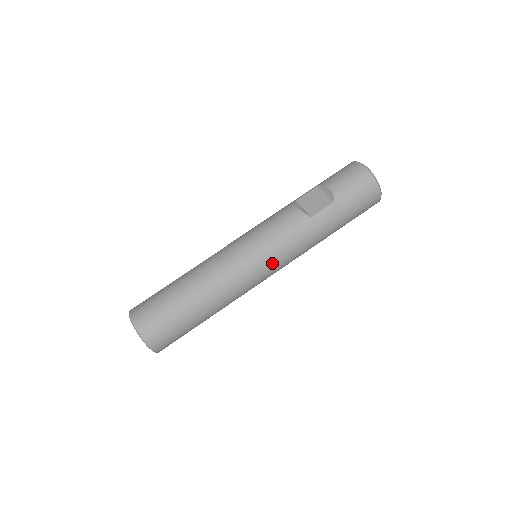
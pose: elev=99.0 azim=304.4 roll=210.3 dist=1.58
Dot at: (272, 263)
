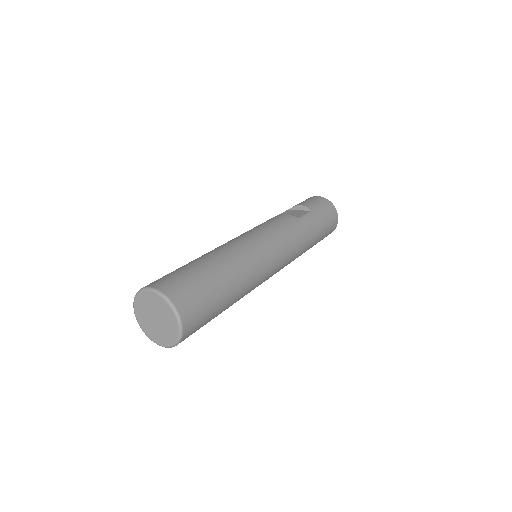
Dot at: (280, 249)
